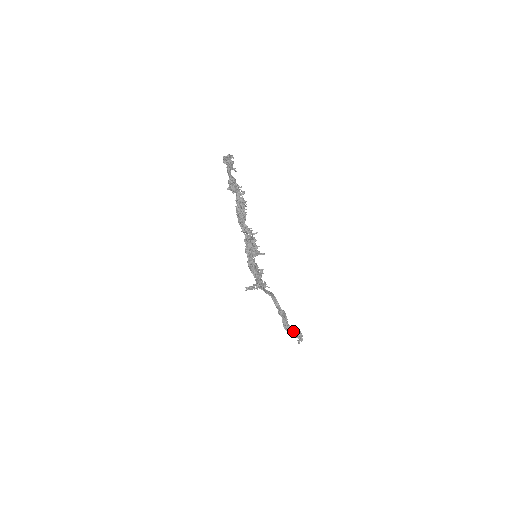
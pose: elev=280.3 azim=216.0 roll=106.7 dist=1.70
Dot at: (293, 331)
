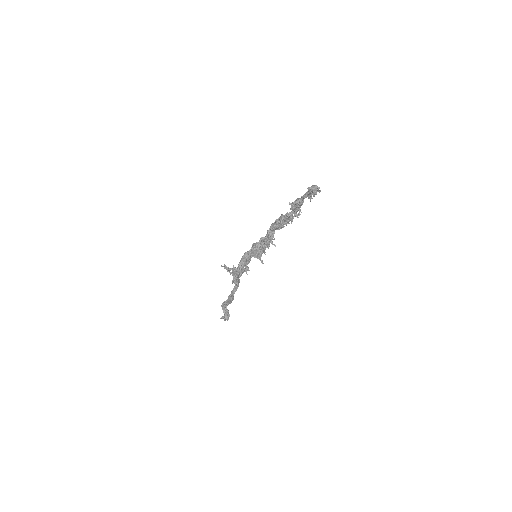
Dot at: (225, 312)
